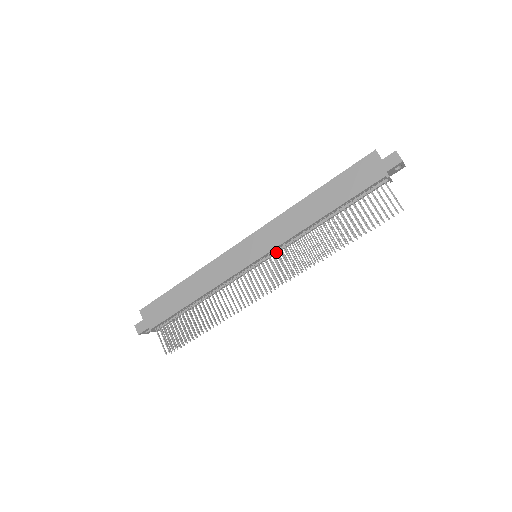
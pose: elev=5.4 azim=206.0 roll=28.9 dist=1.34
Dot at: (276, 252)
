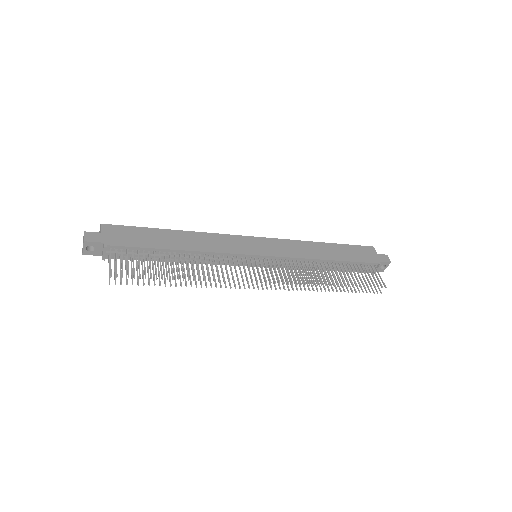
Dot at: (278, 262)
